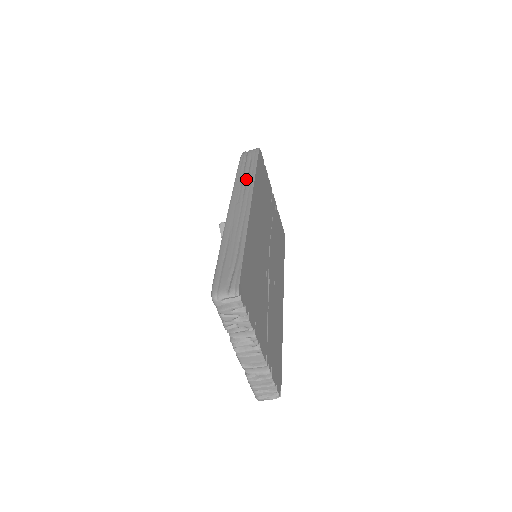
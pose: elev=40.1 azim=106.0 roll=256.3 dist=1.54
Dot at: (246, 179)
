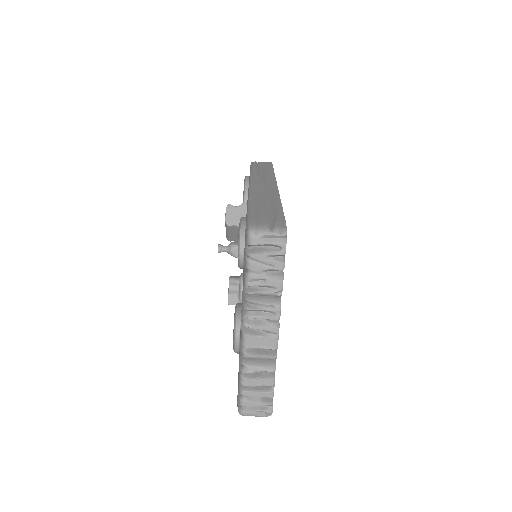
Dot at: (264, 173)
